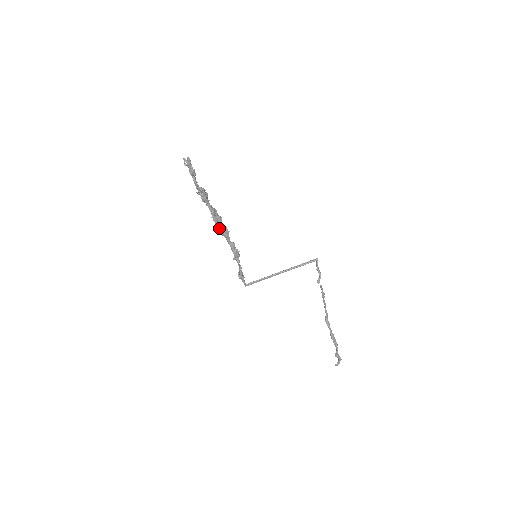
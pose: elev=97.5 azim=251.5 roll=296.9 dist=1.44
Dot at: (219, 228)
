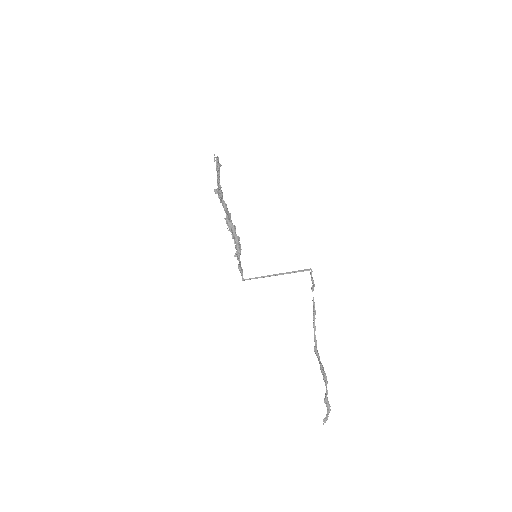
Dot at: (229, 220)
